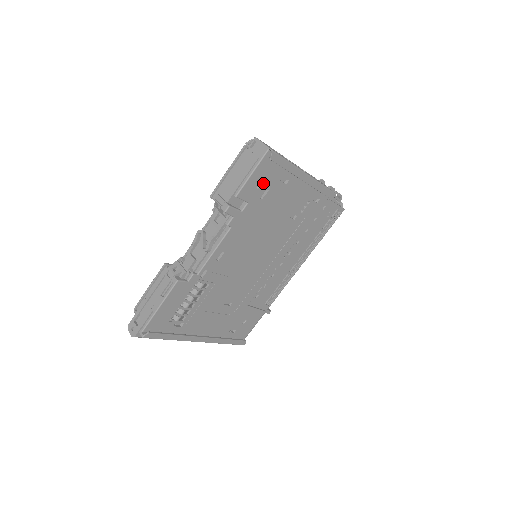
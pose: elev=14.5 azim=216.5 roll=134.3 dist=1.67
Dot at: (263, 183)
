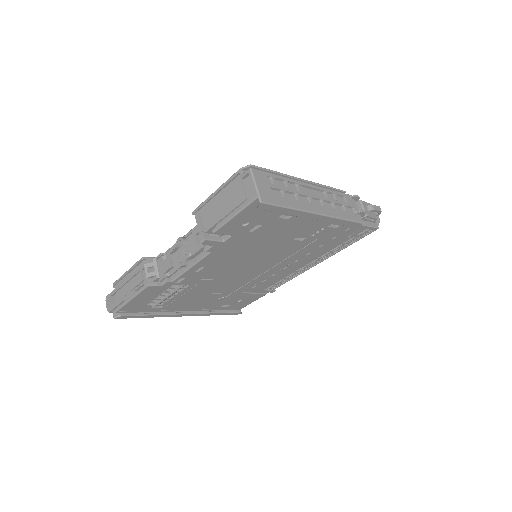
Dot at: (252, 221)
